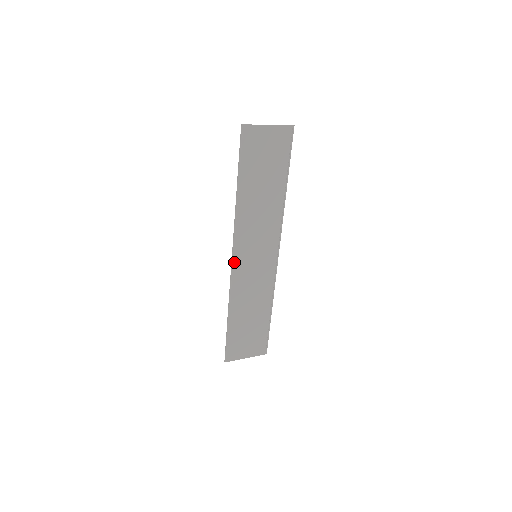
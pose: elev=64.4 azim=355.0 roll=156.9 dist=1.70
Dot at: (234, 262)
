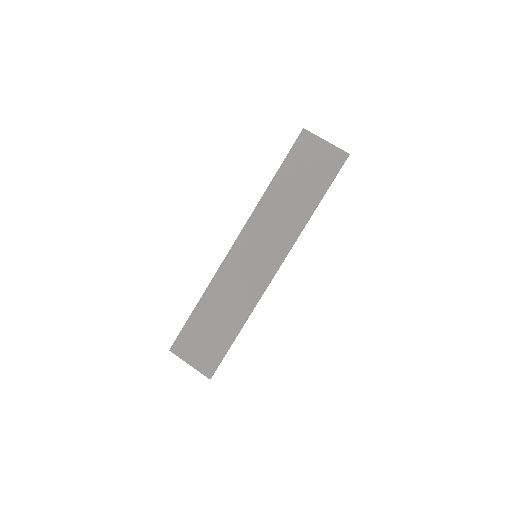
Dot at: (234, 247)
